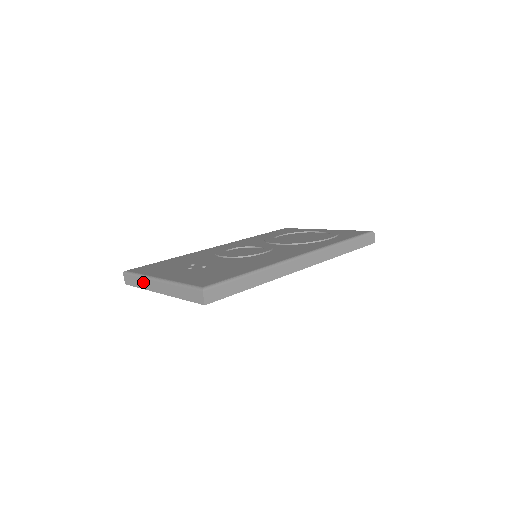
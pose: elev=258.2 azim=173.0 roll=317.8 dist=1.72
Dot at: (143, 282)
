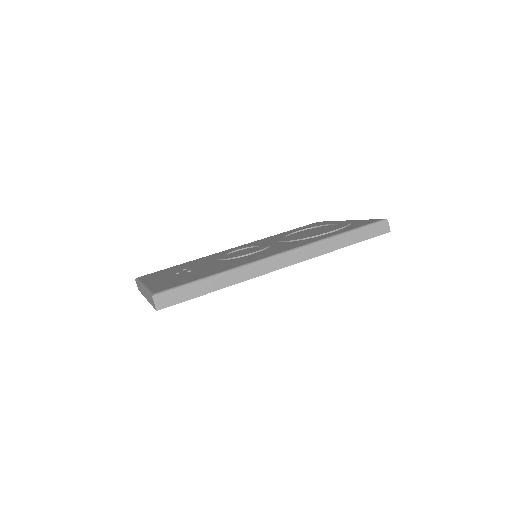
Dot at: (140, 288)
